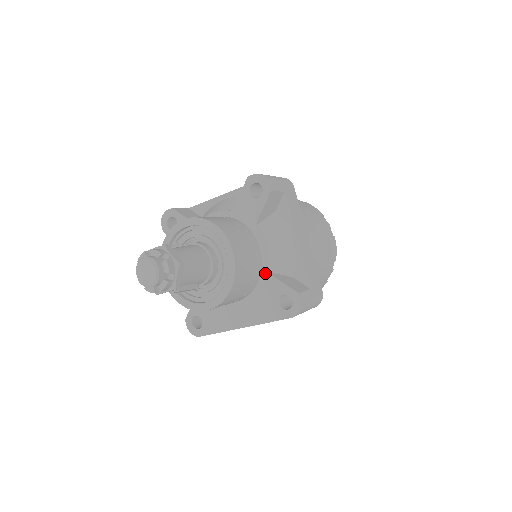
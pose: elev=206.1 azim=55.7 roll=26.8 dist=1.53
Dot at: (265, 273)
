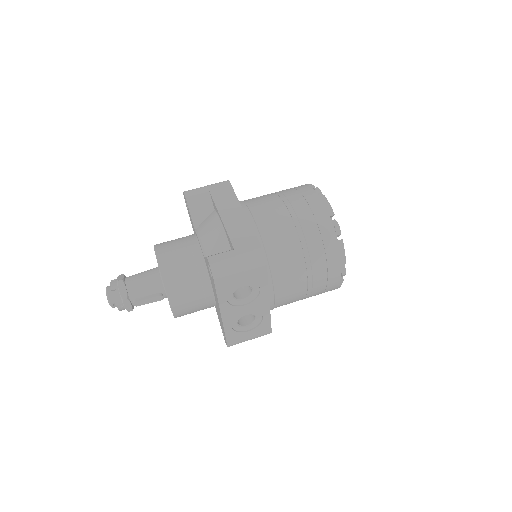
Dot at: occluded
